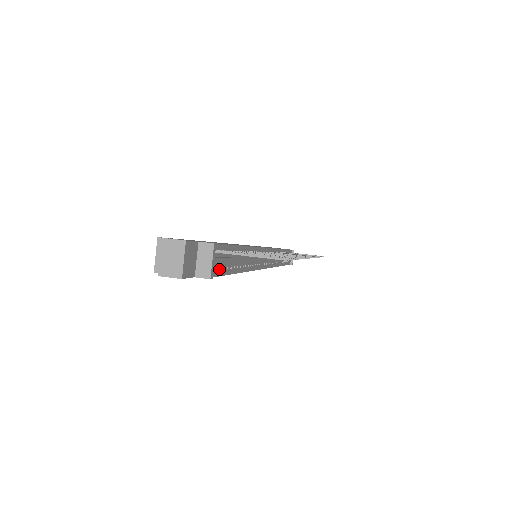
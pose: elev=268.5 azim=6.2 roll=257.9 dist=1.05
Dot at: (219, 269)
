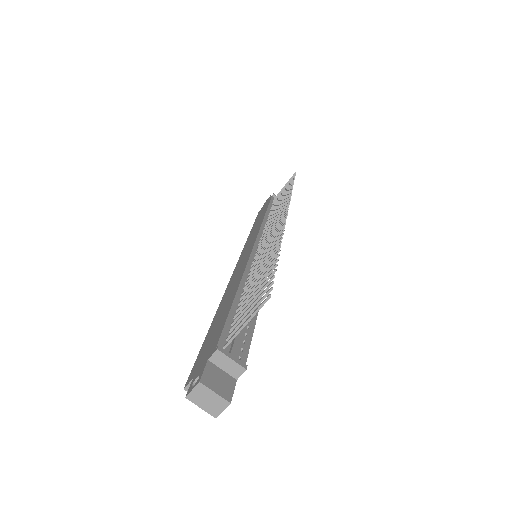
Dot at: (244, 342)
